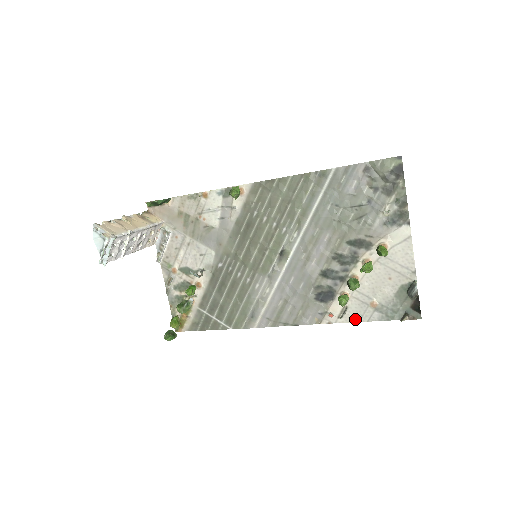
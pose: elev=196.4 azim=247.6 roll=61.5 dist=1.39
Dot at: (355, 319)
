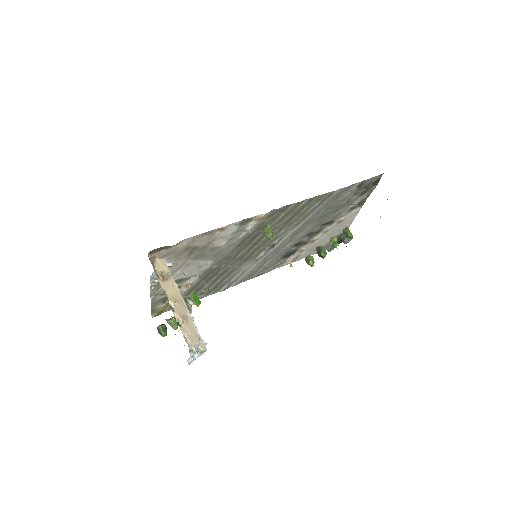
Dot at: (301, 258)
